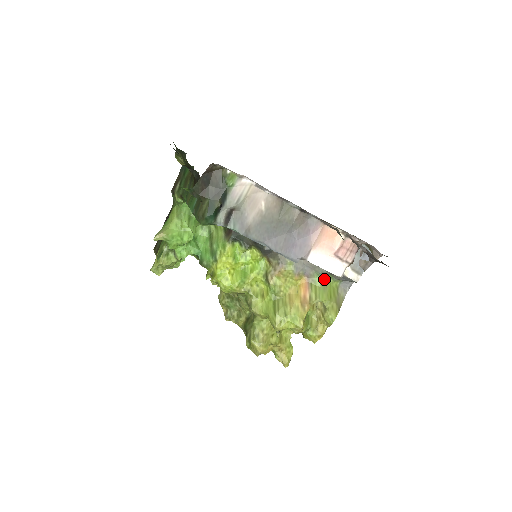
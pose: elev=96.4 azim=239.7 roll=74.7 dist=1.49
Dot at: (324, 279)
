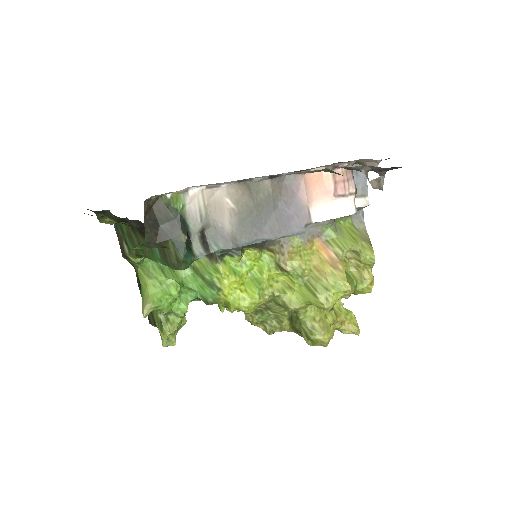
Dot at: (335, 226)
